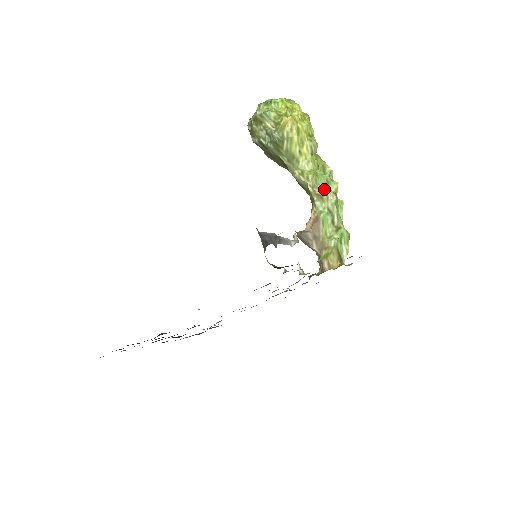
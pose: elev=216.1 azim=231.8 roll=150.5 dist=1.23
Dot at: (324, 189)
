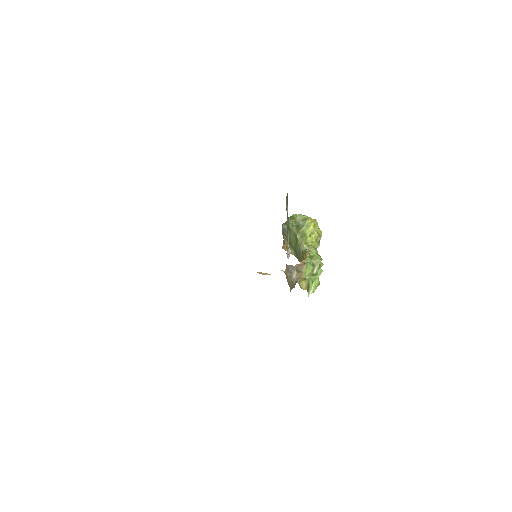
Dot at: (315, 255)
